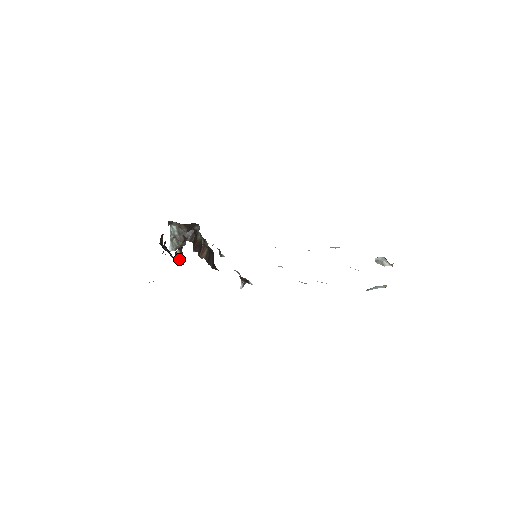
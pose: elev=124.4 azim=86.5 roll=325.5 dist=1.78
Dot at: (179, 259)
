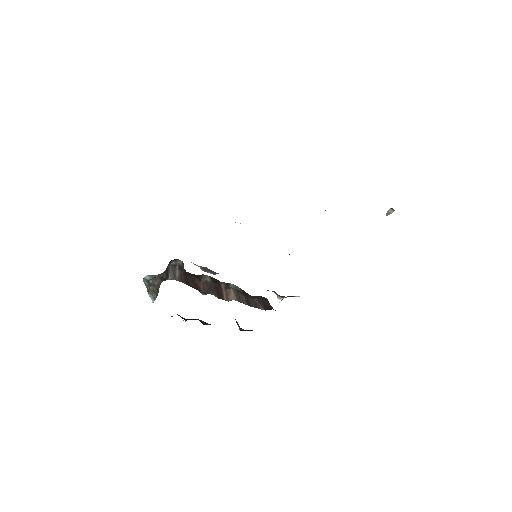
Dot at: (240, 329)
